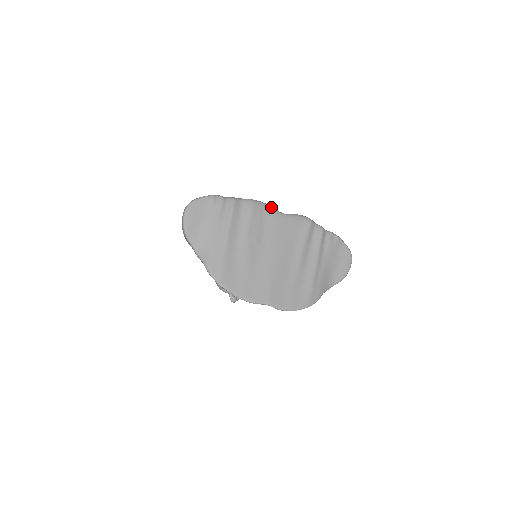
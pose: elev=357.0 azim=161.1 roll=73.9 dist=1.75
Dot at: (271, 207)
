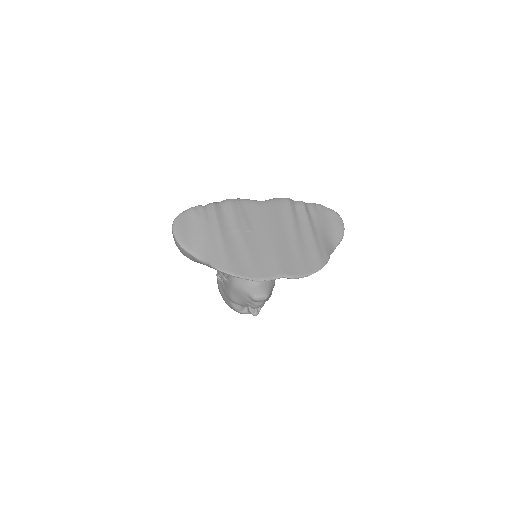
Dot at: (248, 199)
